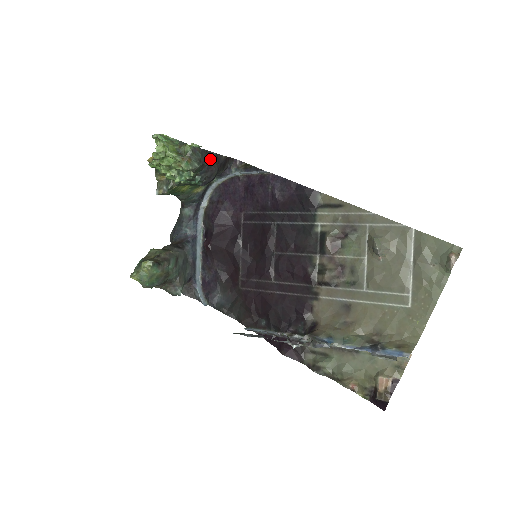
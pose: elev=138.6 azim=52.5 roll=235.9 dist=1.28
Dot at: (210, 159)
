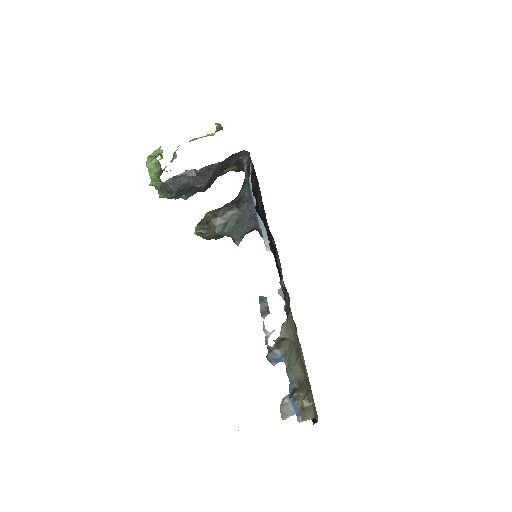
Dot at: (190, 181)
